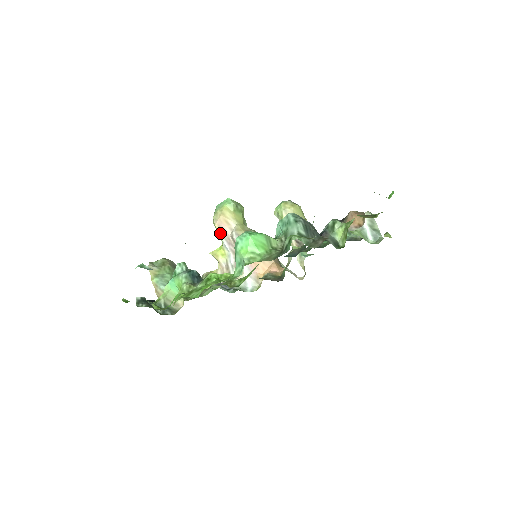
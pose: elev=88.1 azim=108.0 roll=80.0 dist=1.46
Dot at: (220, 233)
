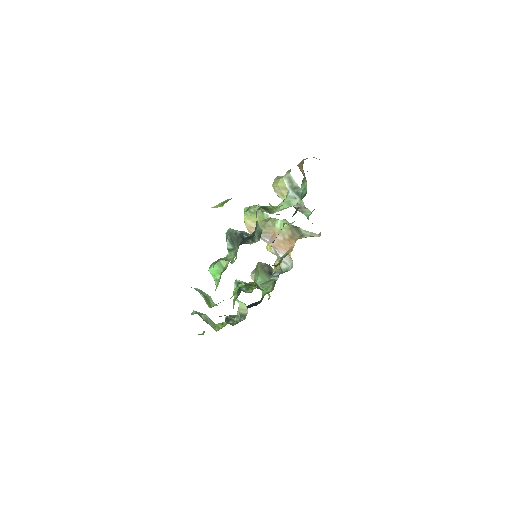
Dot at: occluded
